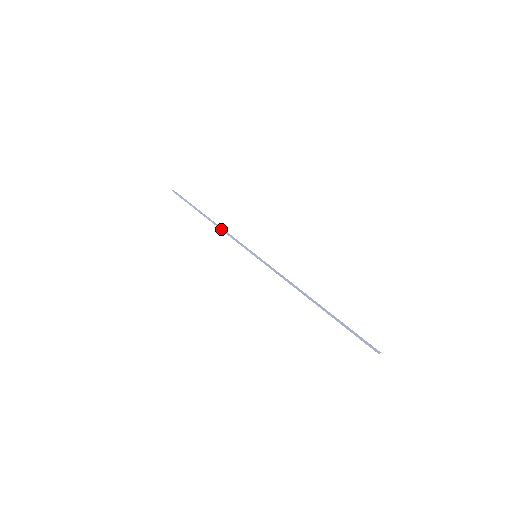
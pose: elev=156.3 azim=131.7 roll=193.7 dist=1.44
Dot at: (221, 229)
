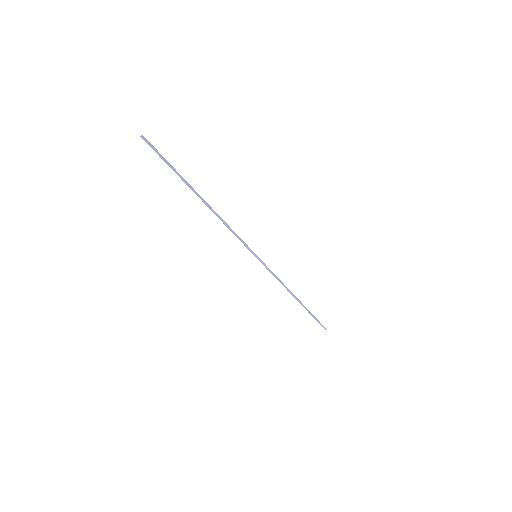
Dot at: (221, 220)
